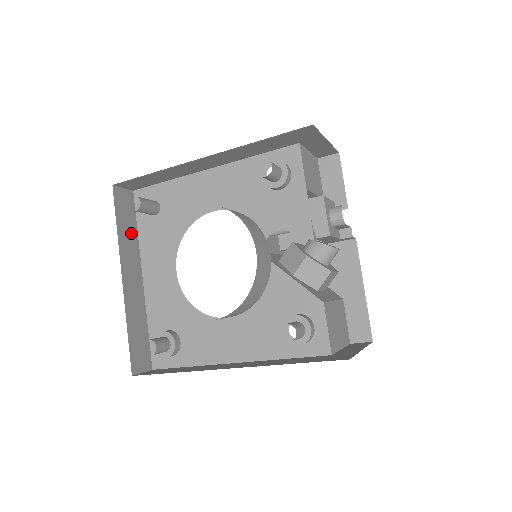
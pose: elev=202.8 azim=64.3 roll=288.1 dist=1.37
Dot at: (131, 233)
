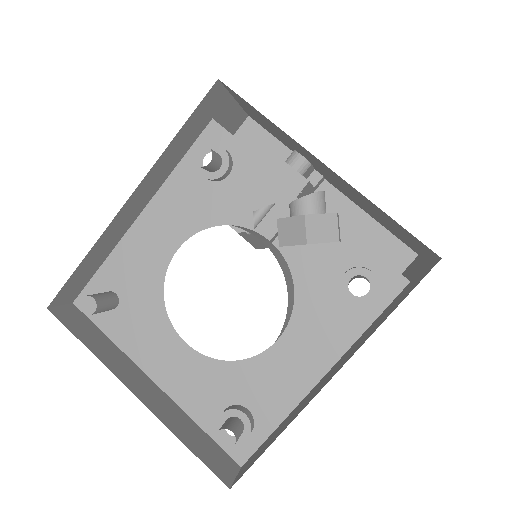
Dot at: (105, 345)
